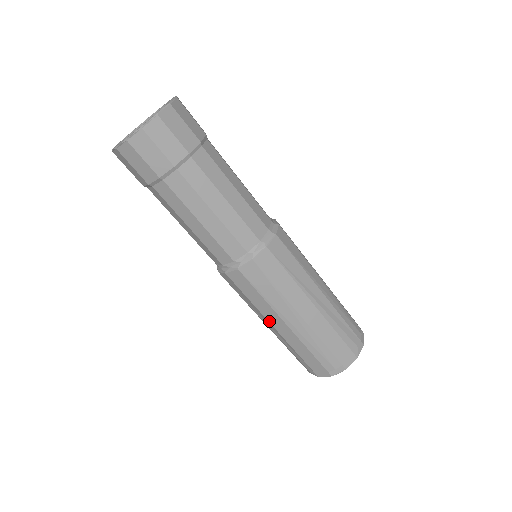
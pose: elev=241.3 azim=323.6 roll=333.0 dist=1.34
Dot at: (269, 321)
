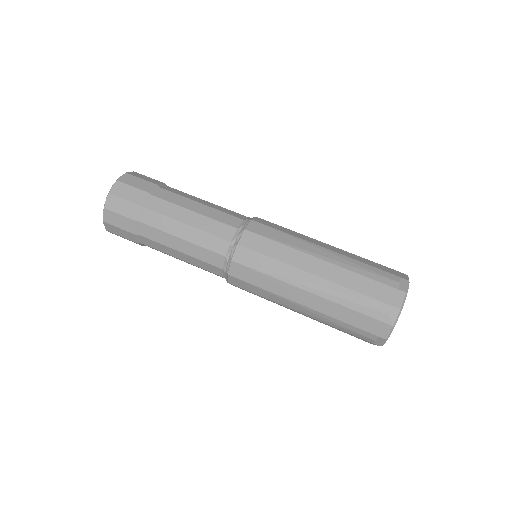
Dot at: (304, 270)
